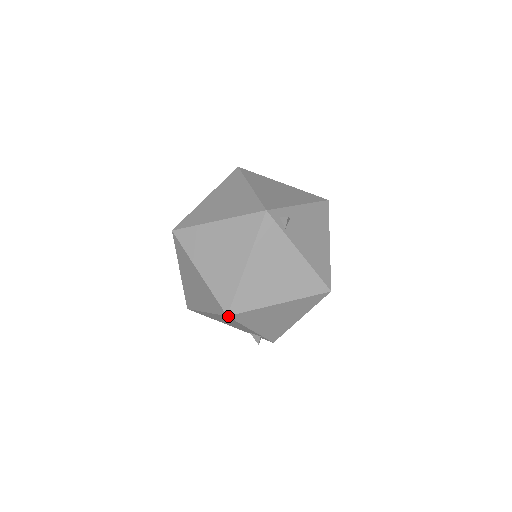
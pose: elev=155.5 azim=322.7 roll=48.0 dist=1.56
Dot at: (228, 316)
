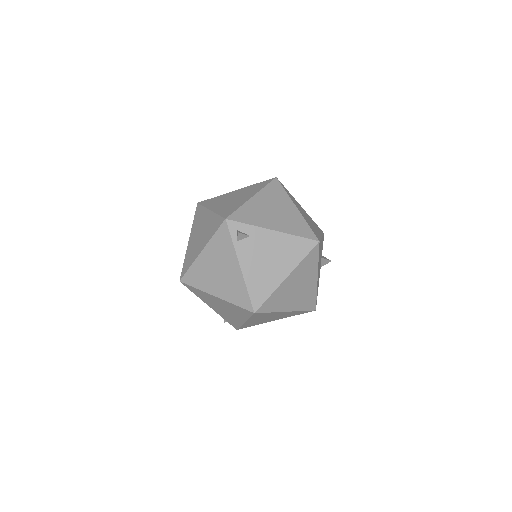
Dot at: occluded
